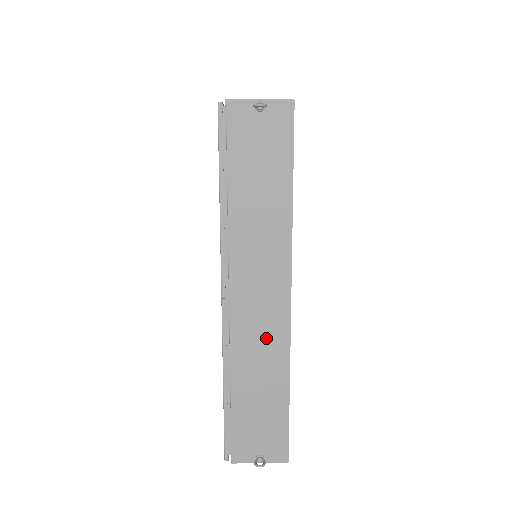
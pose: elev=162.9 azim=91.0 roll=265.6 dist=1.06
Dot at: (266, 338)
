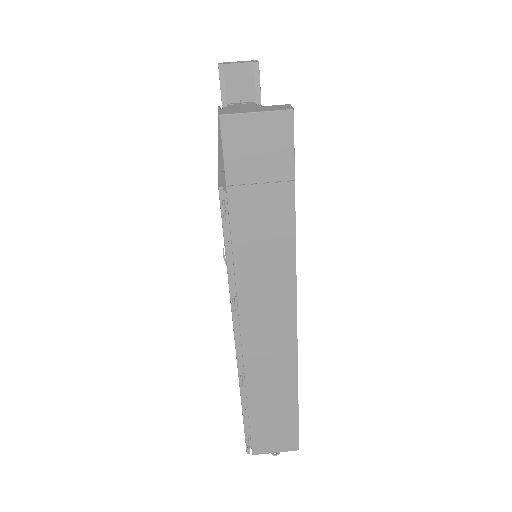
Dot at: occluded
